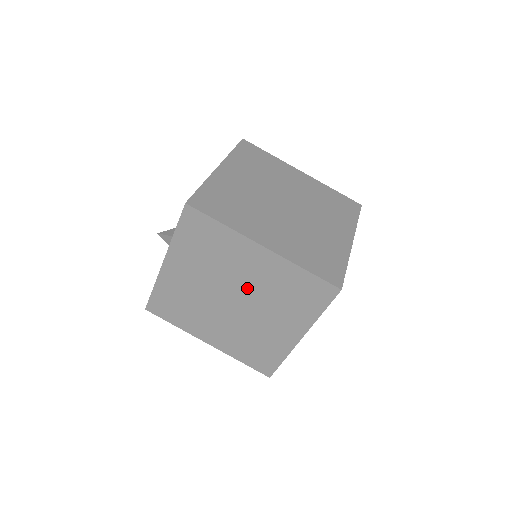
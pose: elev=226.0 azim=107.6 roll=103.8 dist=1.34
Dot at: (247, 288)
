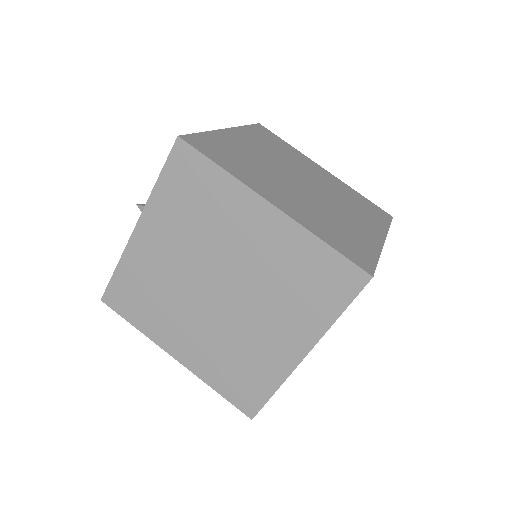
Dot at: (241, 270)
